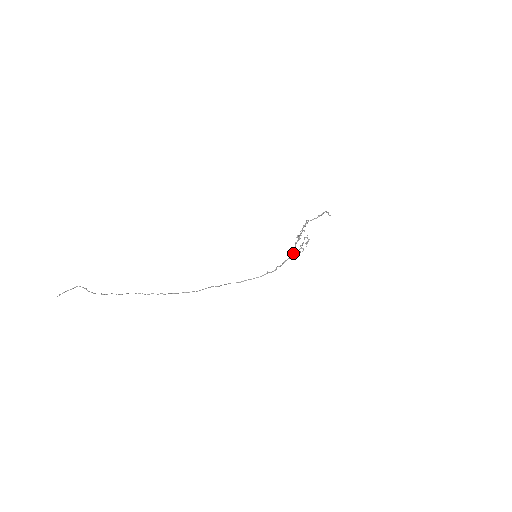
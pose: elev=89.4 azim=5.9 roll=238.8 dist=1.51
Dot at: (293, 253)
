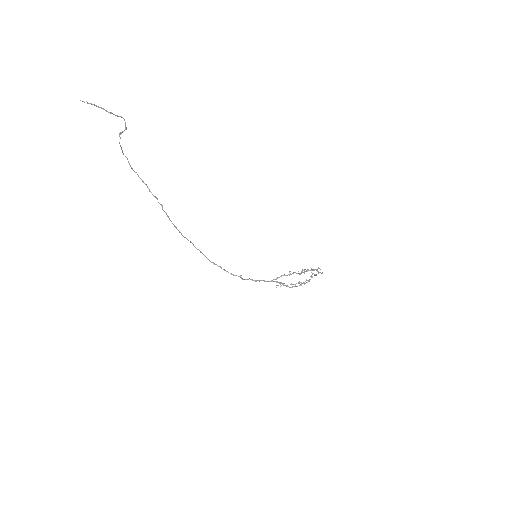
Dot at: (276, 281)
